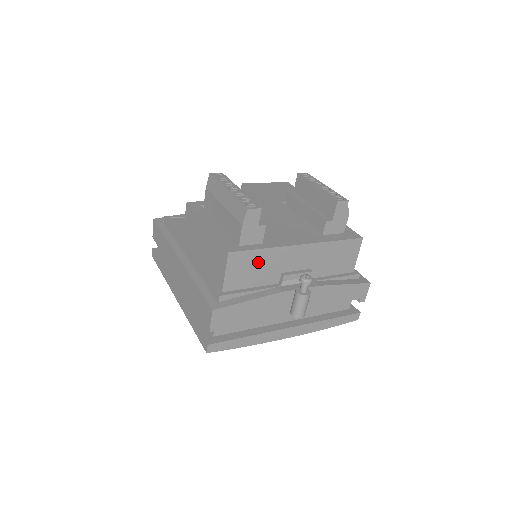
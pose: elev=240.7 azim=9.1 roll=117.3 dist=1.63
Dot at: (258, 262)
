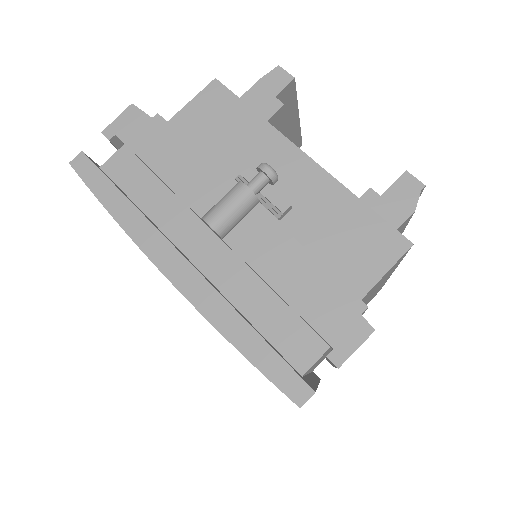
Dot at: (235, 125)
